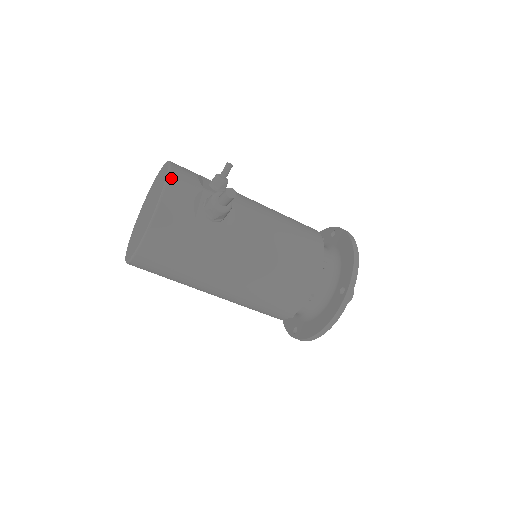
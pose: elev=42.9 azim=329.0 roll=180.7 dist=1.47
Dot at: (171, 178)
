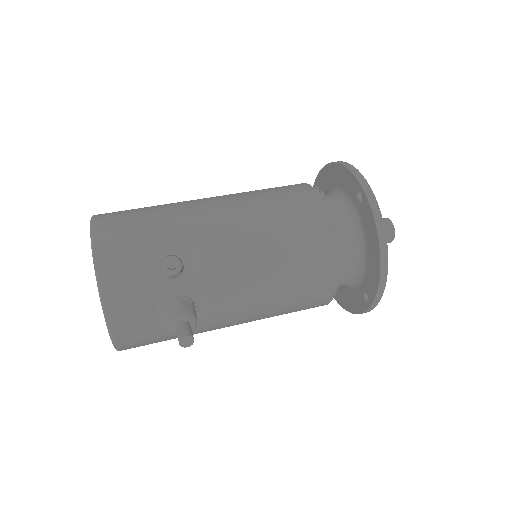
Dot at: (108, 311)
